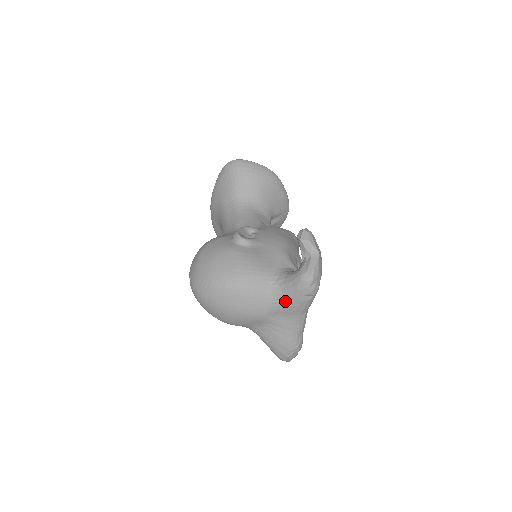
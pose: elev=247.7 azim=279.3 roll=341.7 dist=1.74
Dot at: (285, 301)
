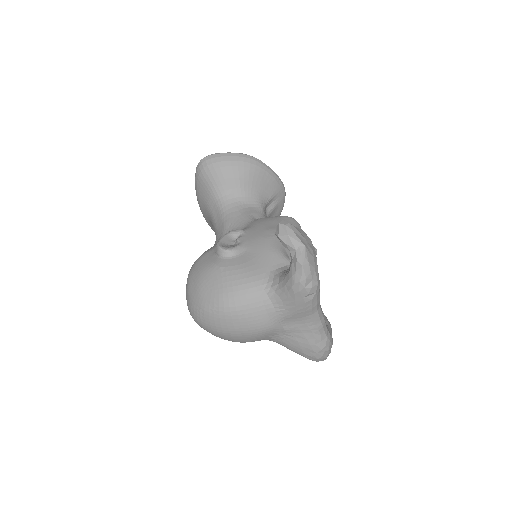
Dot at: (288, 307)
